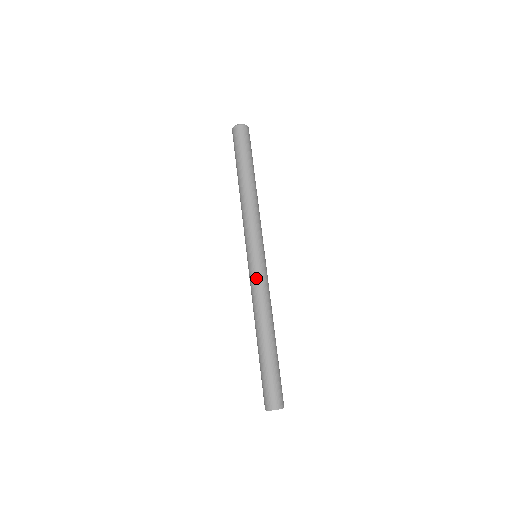
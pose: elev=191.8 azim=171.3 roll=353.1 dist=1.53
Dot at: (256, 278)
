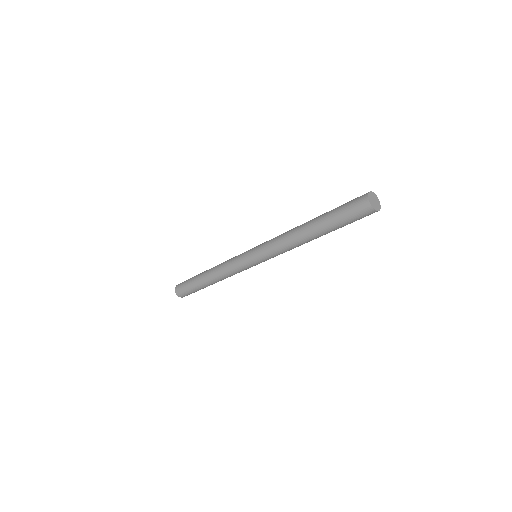
Dot at: (266, 243)
